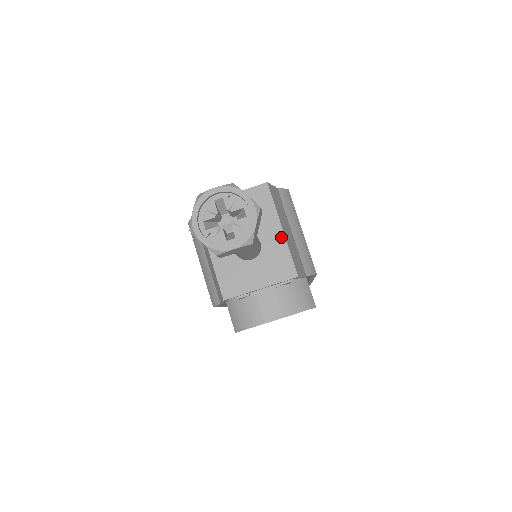
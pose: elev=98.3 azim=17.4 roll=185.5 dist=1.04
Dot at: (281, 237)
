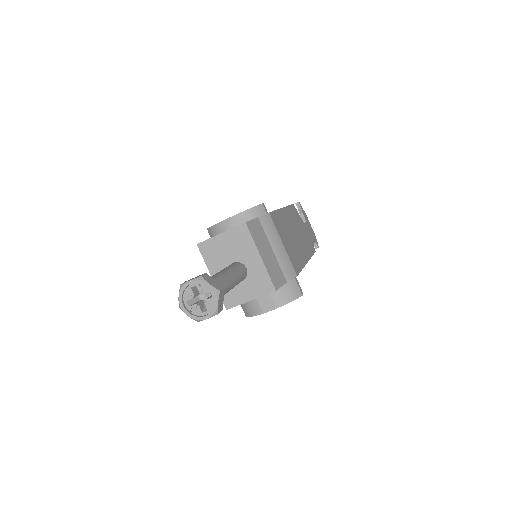
Dot at: (260, 263)
